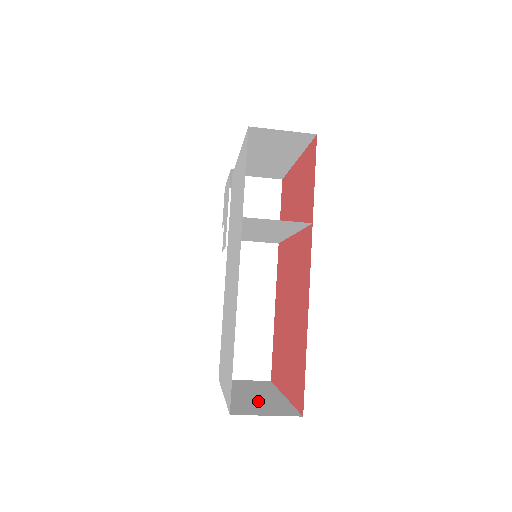
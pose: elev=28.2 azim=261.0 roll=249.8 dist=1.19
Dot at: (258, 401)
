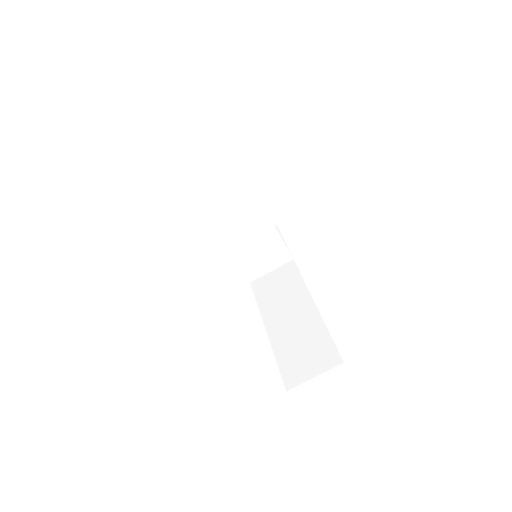
Dot at: occluded
